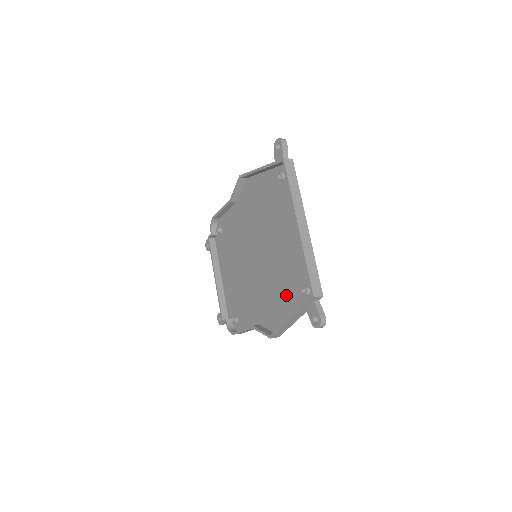
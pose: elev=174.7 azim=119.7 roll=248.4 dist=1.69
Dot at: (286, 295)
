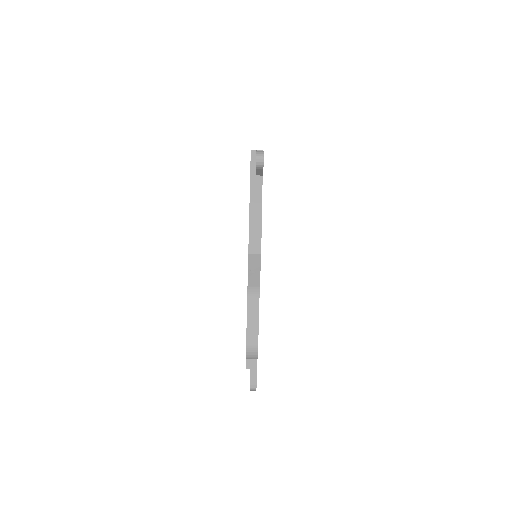
Dot at: occluded
